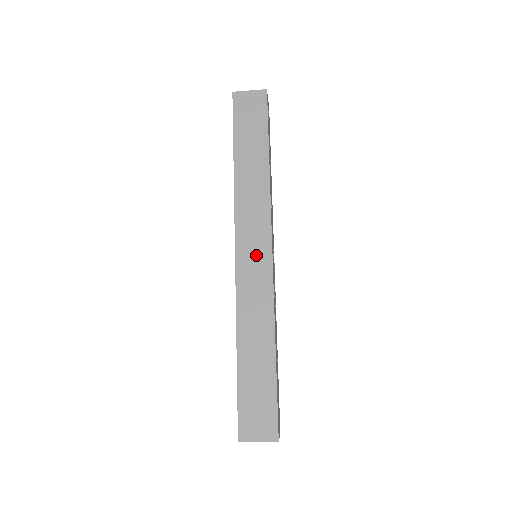
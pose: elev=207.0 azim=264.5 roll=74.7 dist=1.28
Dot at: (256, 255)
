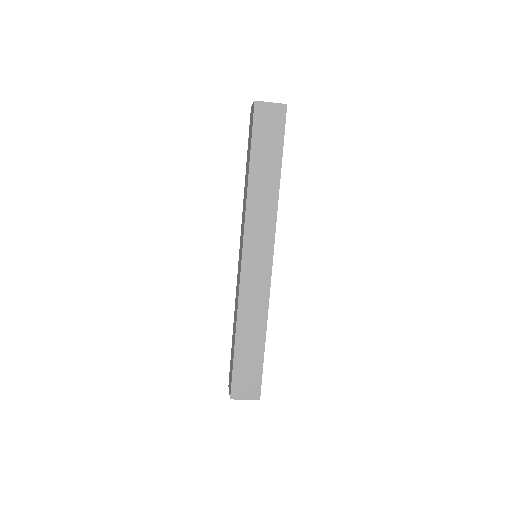
Dot at: (259, 261)
